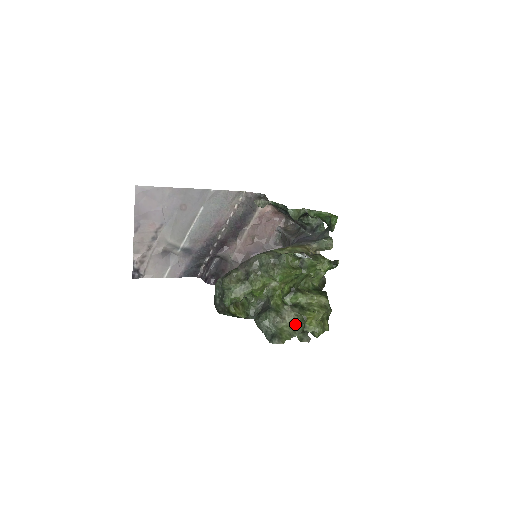
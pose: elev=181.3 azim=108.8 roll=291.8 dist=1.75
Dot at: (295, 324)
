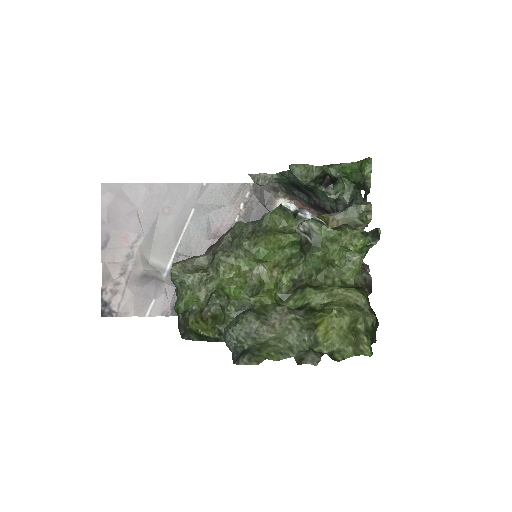
Dot at: (292, 334)
